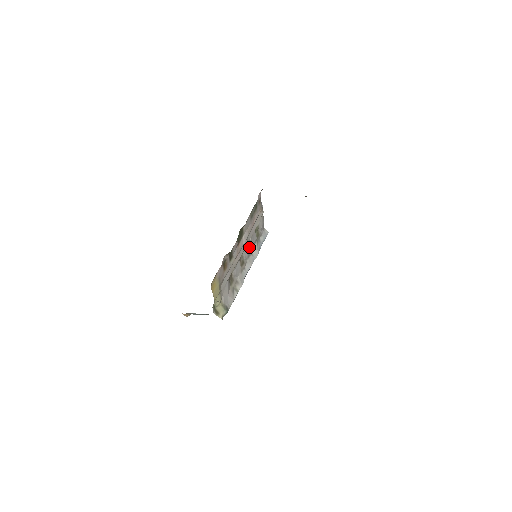
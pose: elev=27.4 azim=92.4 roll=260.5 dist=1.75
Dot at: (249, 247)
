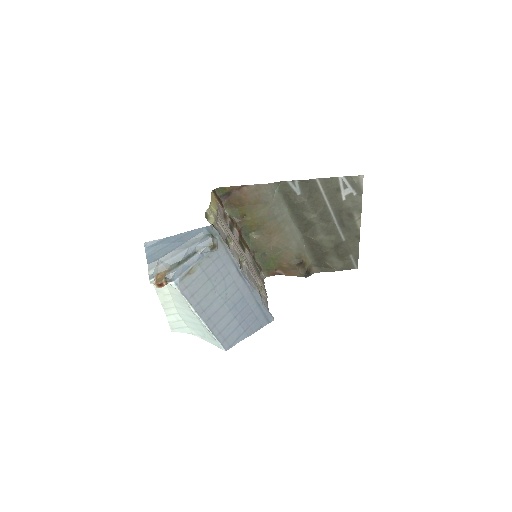
Dot at: (250, 276)
